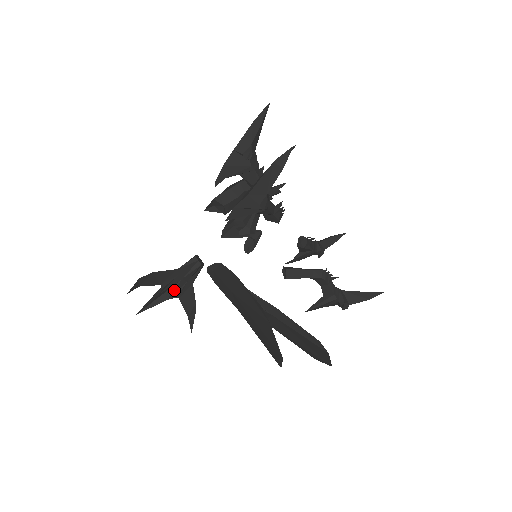
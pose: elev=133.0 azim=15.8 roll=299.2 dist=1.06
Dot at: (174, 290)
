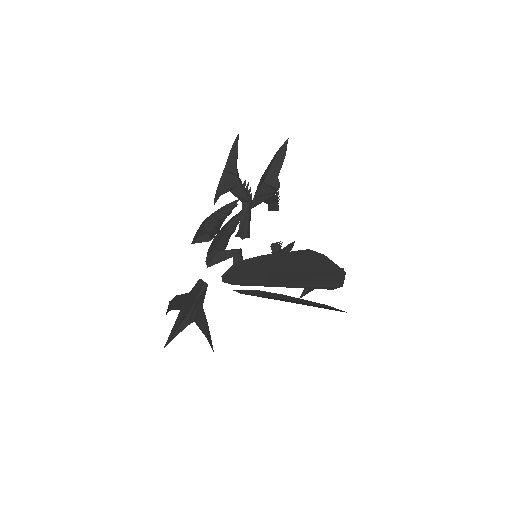
Dot at: (191, 315)
